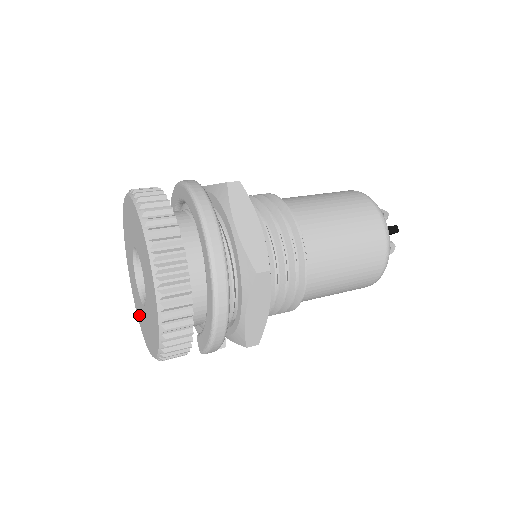
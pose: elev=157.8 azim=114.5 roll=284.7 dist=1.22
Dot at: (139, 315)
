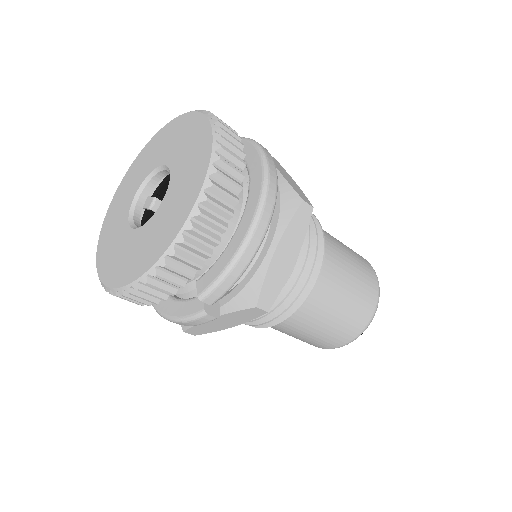
Dot at: (109, 263)
